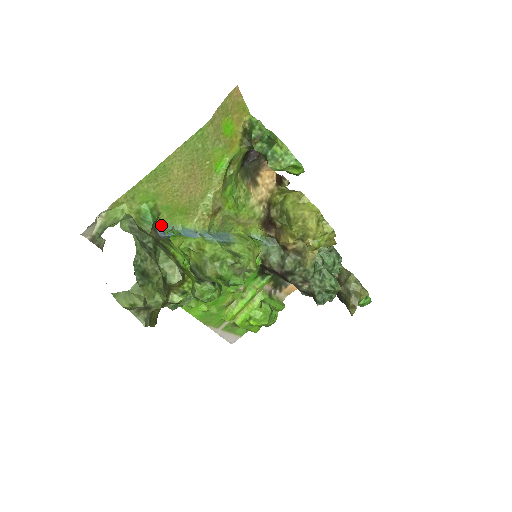
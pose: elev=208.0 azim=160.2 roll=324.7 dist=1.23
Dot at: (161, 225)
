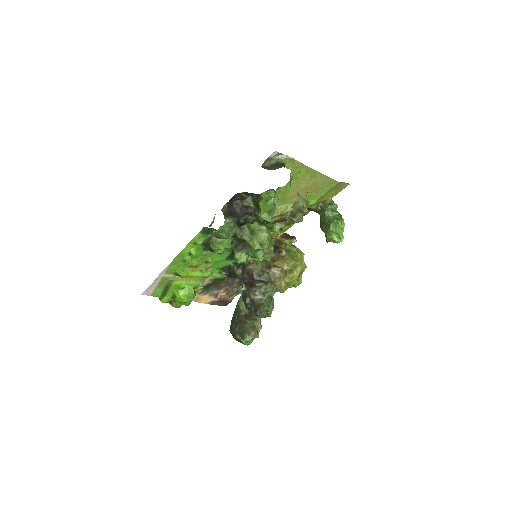
Dot at: (276, 190)
